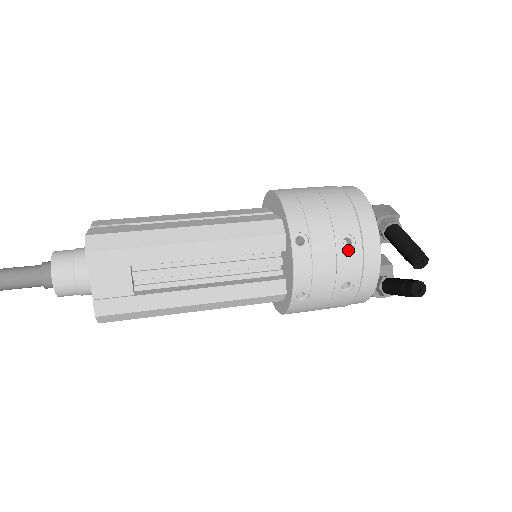
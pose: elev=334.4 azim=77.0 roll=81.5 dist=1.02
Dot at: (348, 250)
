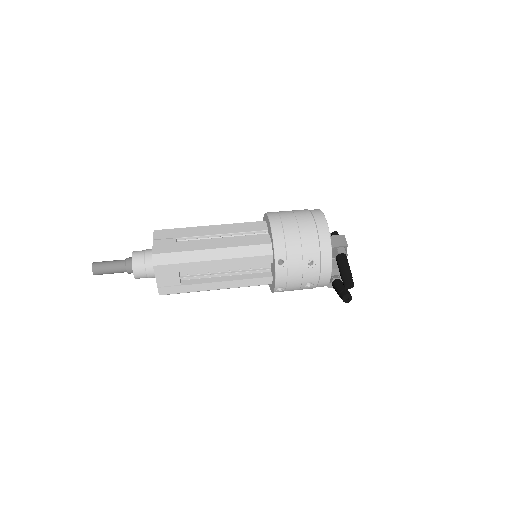
Dot at: (310, 268)
